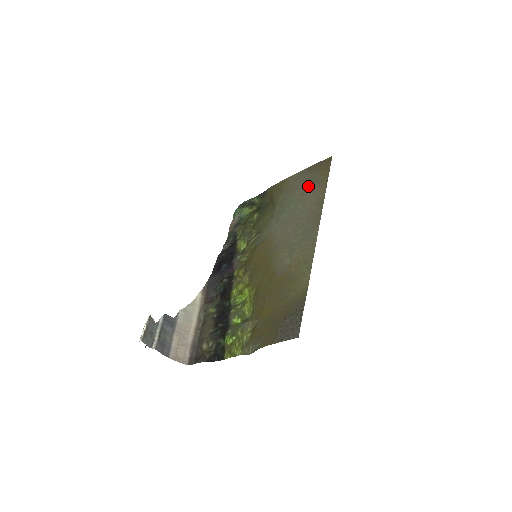
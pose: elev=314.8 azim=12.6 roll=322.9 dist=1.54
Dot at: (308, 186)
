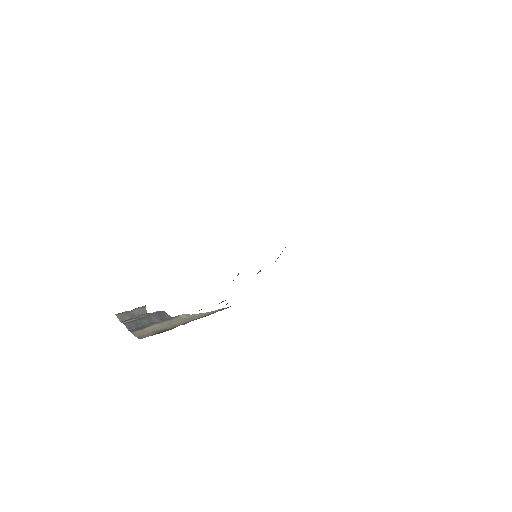
Dot at: occluded
